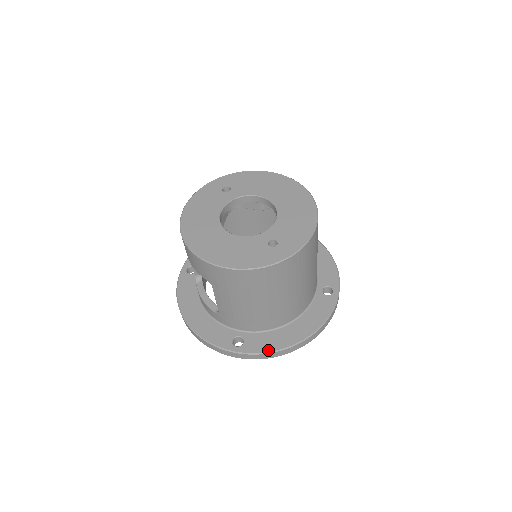
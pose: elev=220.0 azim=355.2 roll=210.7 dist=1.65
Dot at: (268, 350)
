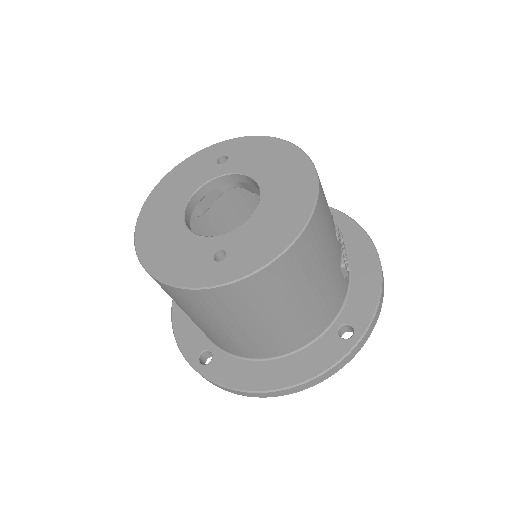
Dot at: (229, 384)
